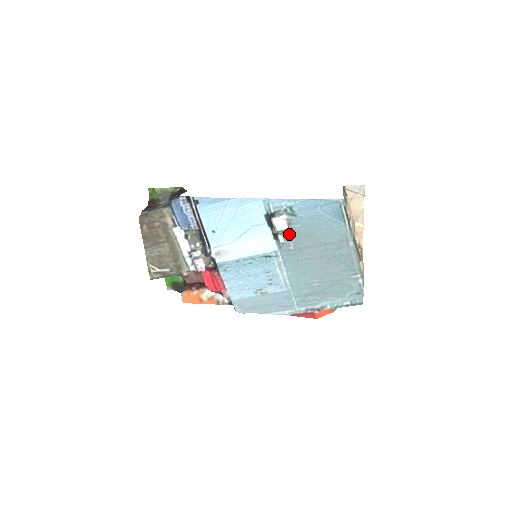
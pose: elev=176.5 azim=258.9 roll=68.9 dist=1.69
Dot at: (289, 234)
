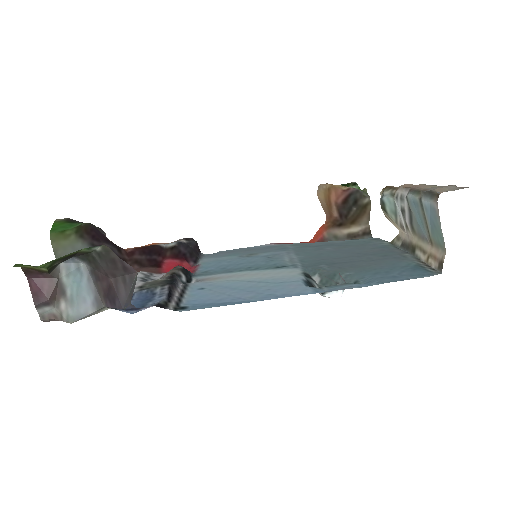
Dot at: (330, 273)
